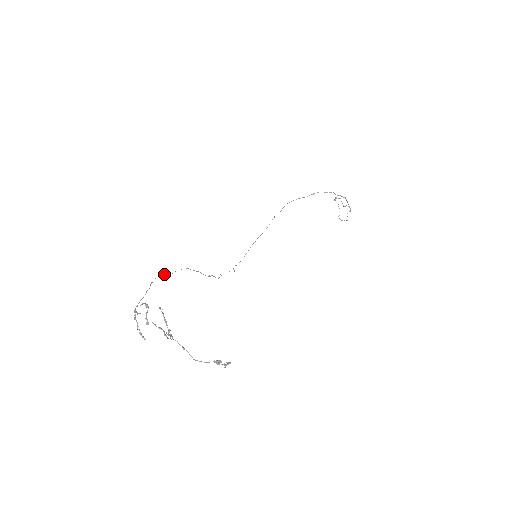
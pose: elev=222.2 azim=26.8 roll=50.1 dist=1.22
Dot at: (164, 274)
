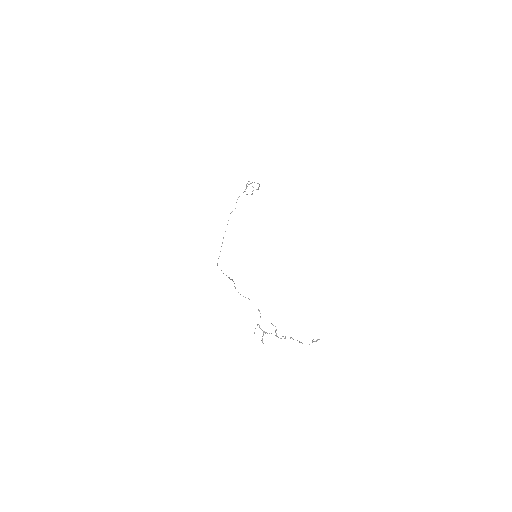
Dot at: (248, 298)
